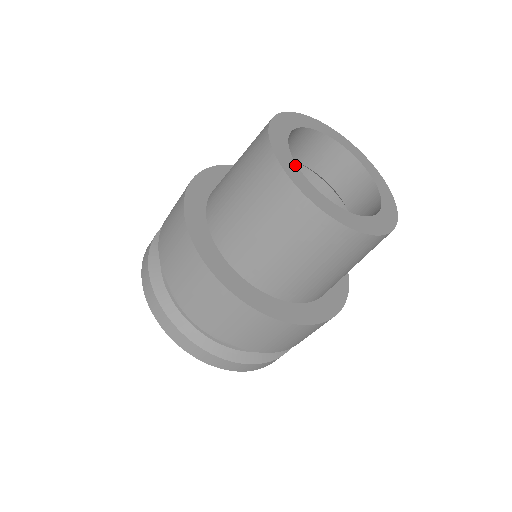
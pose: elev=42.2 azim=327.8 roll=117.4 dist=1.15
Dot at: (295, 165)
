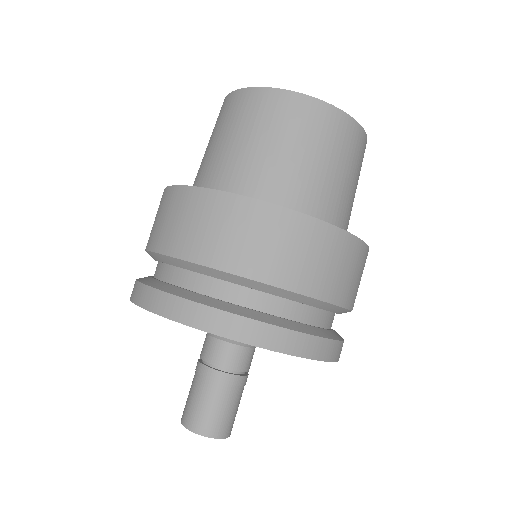
Dot at: occluded
